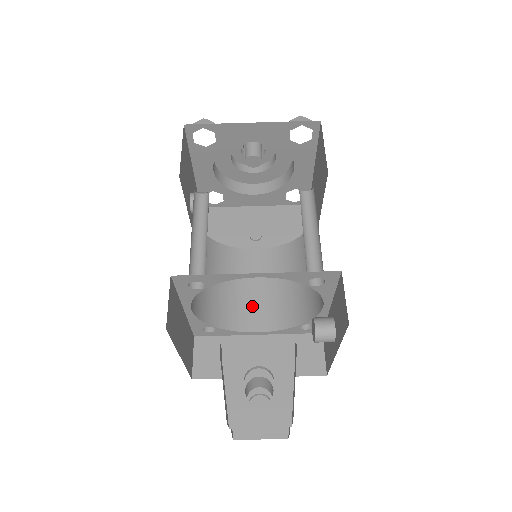
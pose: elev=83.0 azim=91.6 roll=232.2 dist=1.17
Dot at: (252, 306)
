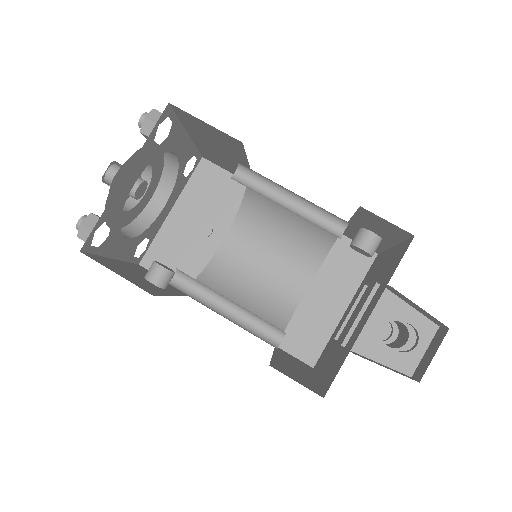
Dot at: (280, 279)
